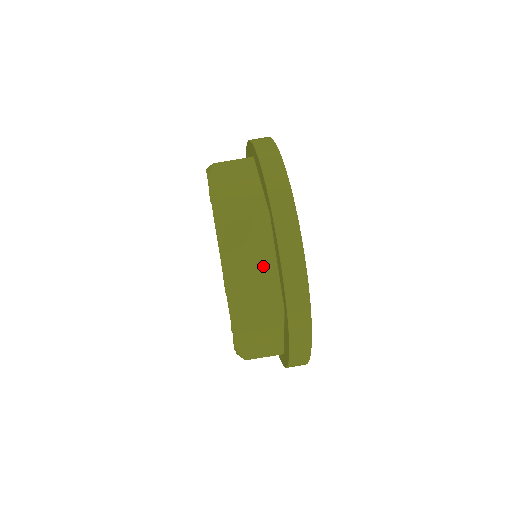
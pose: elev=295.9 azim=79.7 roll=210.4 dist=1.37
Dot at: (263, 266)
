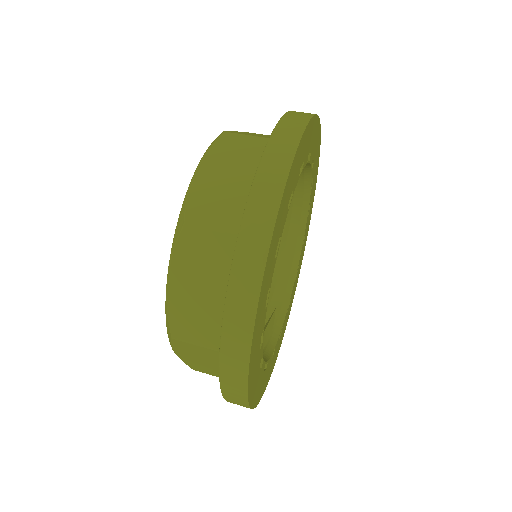
Dot at: (242, 182)
